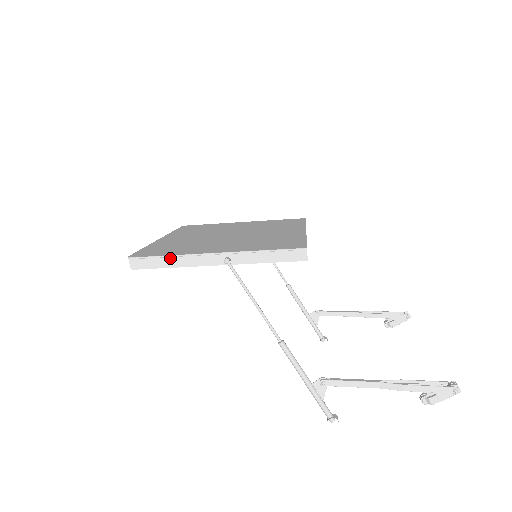
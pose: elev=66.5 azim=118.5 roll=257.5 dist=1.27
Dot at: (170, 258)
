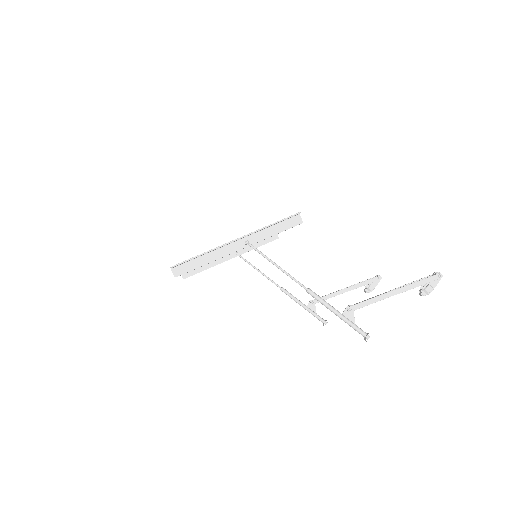
Dot at: (203, 257)
